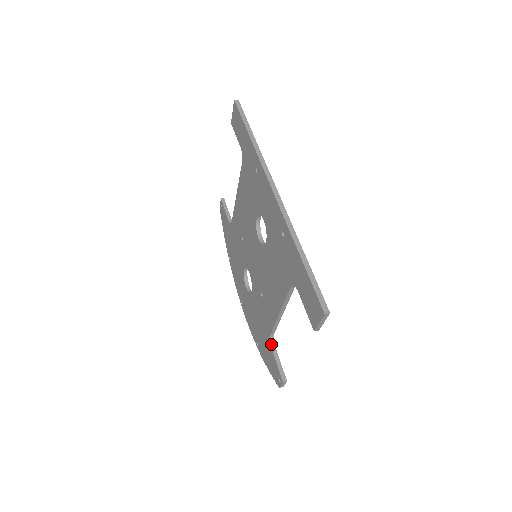
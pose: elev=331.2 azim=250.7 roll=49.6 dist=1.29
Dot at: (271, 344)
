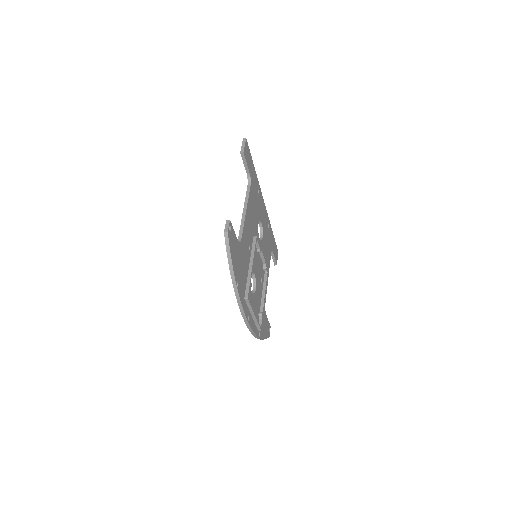
Dot at: occluded
